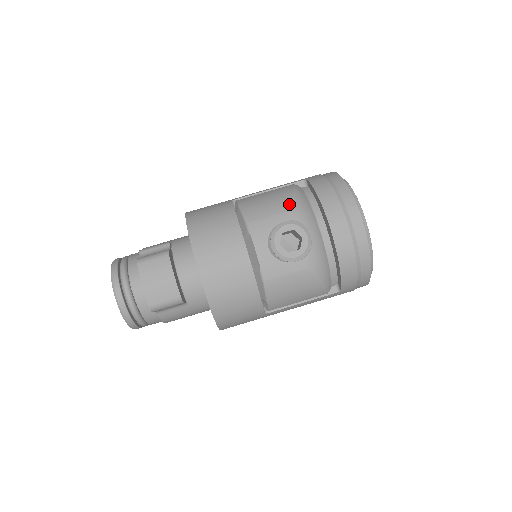
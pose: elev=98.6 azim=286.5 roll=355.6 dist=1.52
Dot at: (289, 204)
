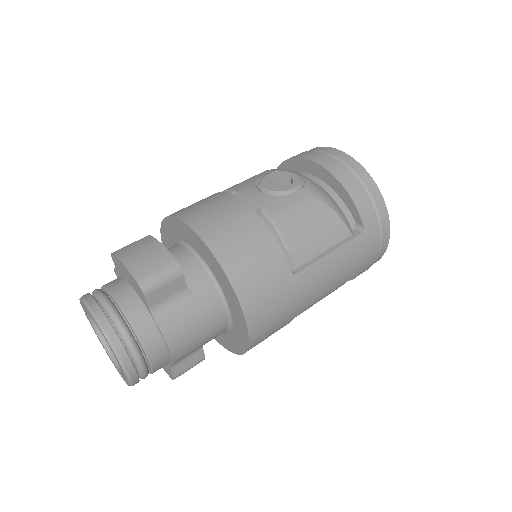
Dot at: (264, 171)
